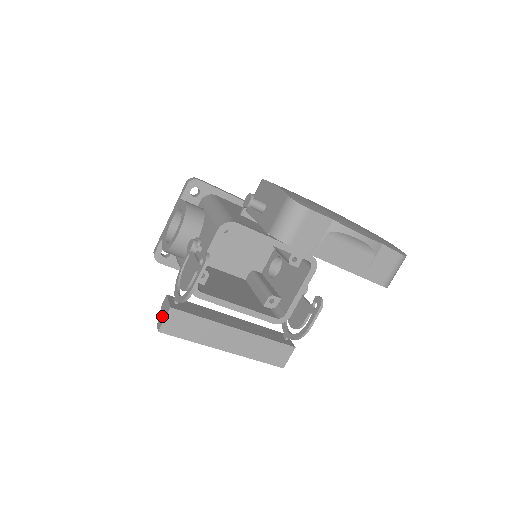
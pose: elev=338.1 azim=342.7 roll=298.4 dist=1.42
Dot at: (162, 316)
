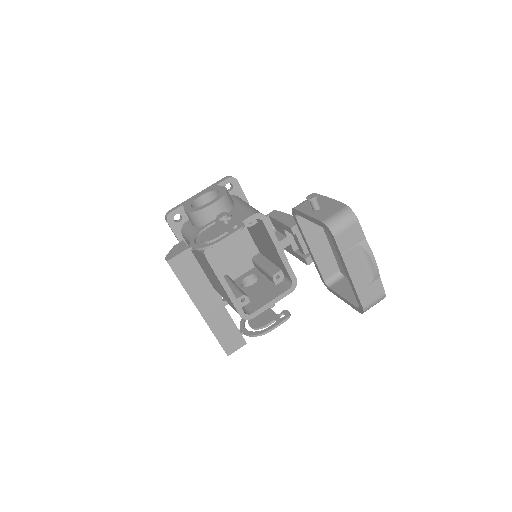
Dot at: (175, 252)
